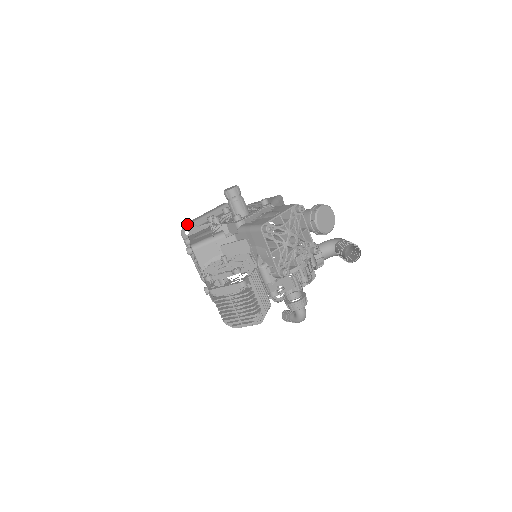
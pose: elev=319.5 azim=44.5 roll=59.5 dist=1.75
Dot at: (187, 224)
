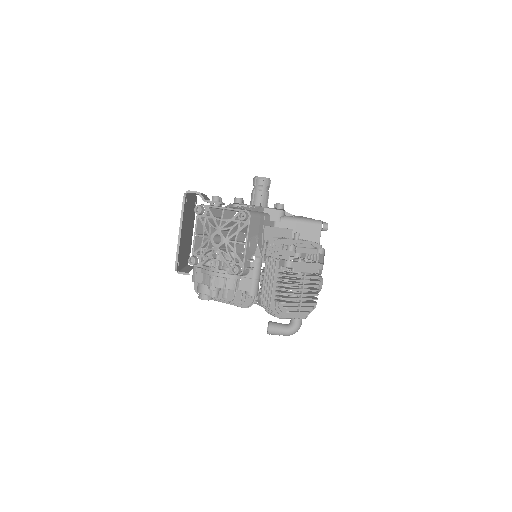
Dot at: (187, 192)
